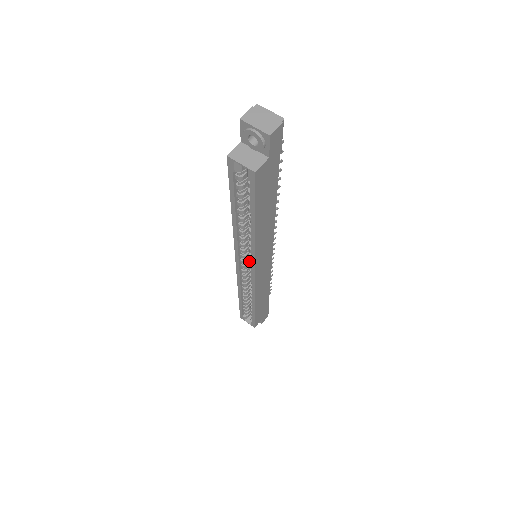
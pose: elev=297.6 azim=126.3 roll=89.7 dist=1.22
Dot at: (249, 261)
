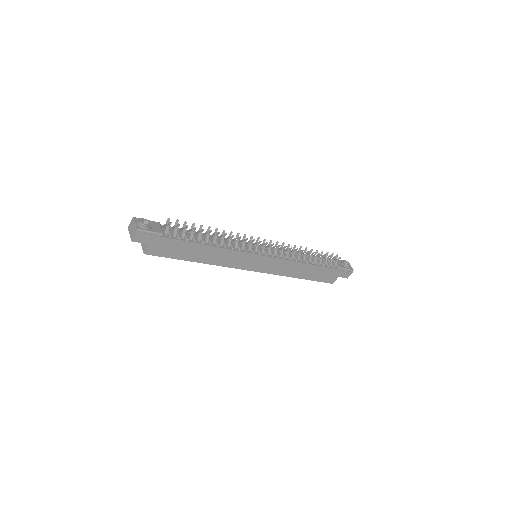
Dot at: occluded
